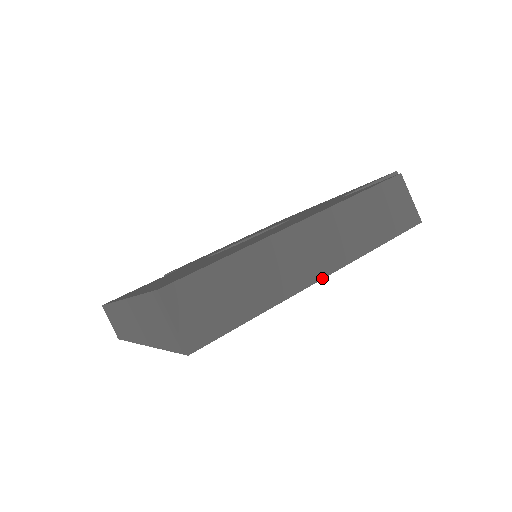
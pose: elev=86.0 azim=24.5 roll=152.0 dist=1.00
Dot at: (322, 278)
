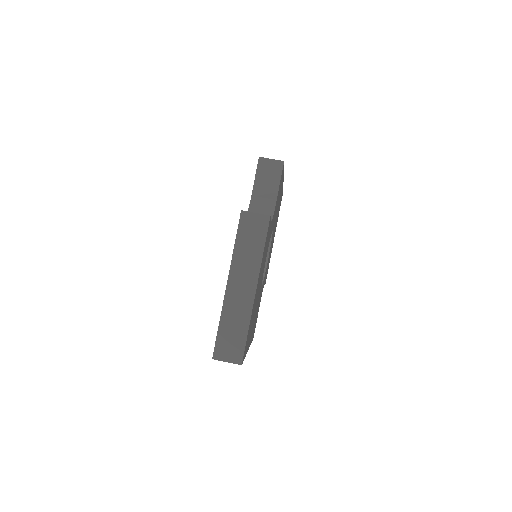
Dot at: (256, 290)
